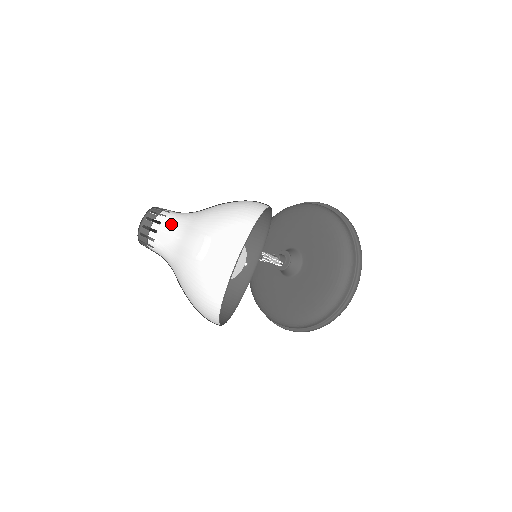
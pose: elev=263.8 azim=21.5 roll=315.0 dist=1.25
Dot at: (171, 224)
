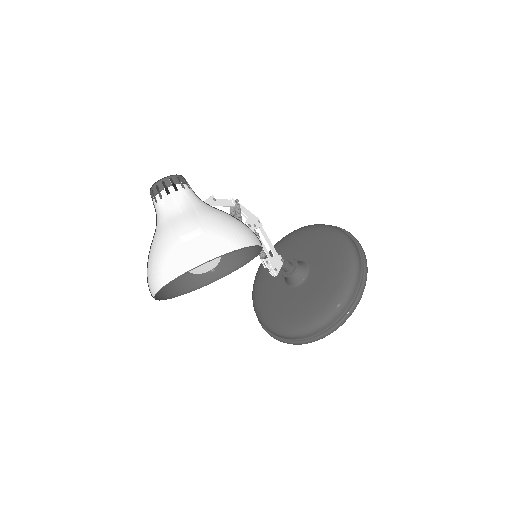
Dot at: (174, 201)
